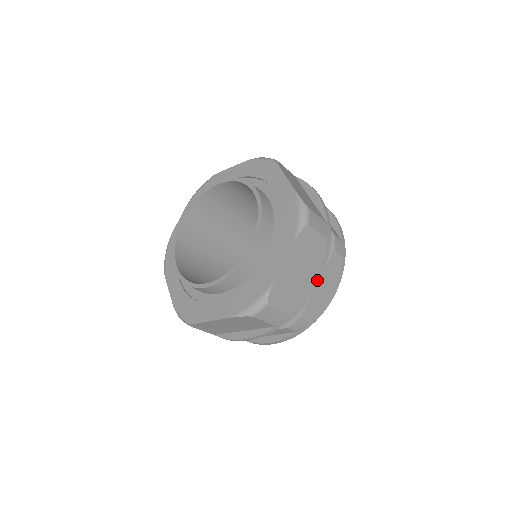
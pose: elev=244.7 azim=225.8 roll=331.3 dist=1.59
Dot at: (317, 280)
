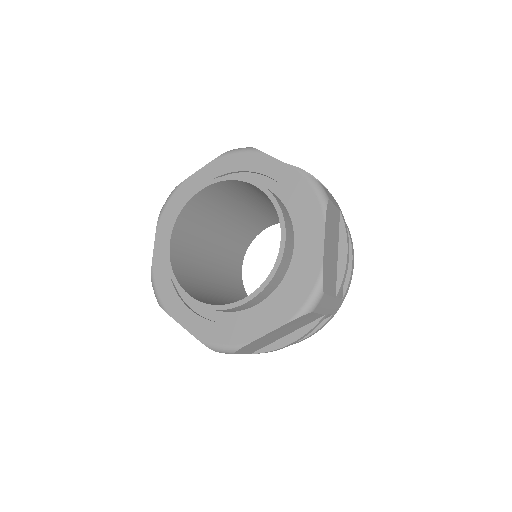
Dot at: (348, 253)
